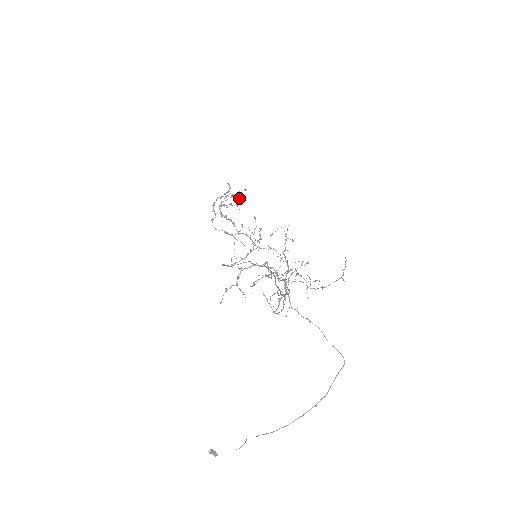
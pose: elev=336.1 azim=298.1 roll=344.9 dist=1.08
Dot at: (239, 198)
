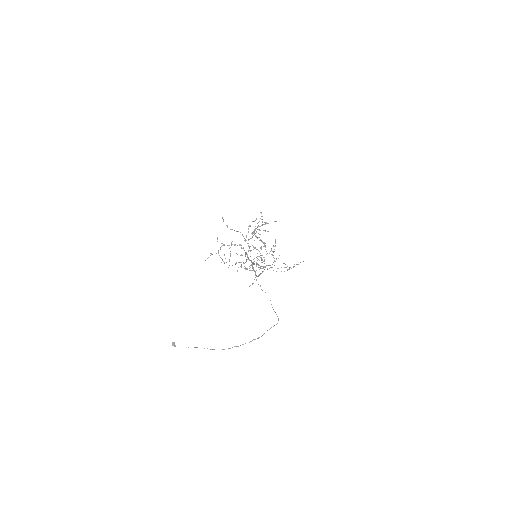
Dot at: occluded
